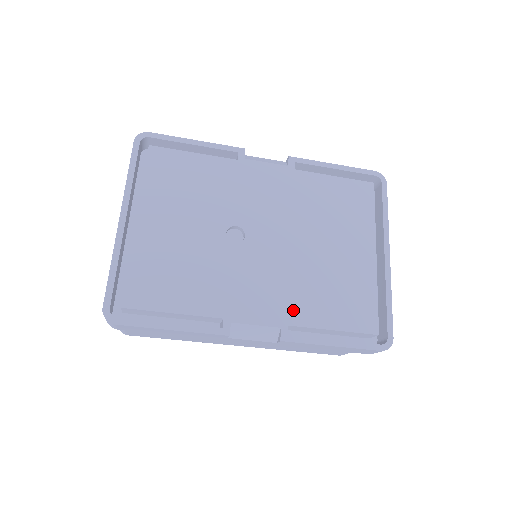
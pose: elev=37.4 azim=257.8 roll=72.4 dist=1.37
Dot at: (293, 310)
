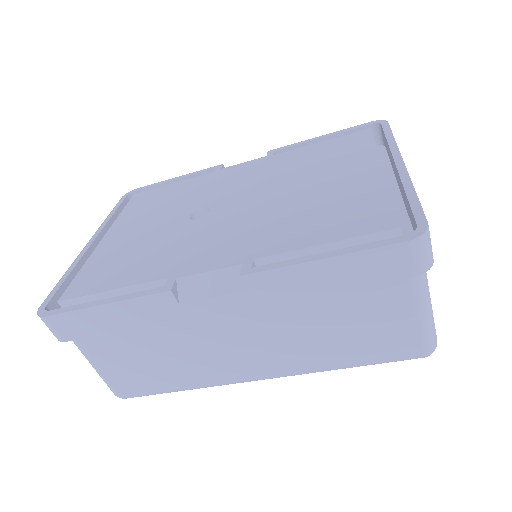
Dot at: (261, 245)
